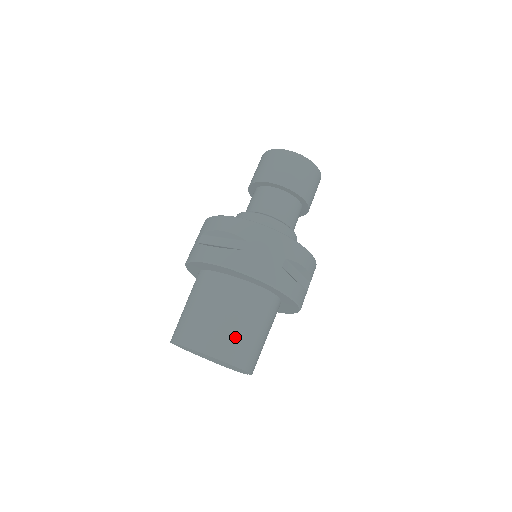
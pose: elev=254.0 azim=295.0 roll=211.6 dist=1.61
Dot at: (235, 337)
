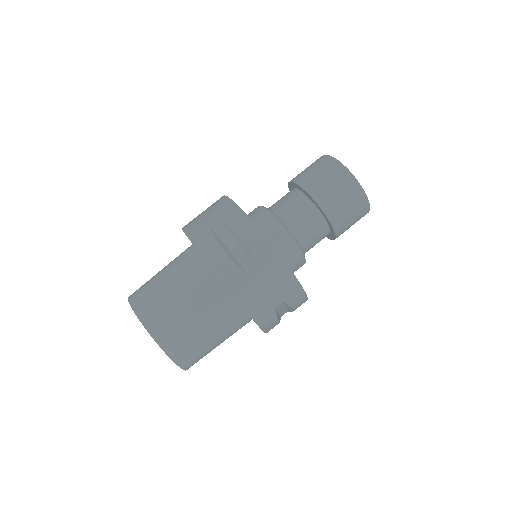
Dot at: (193, 342)
